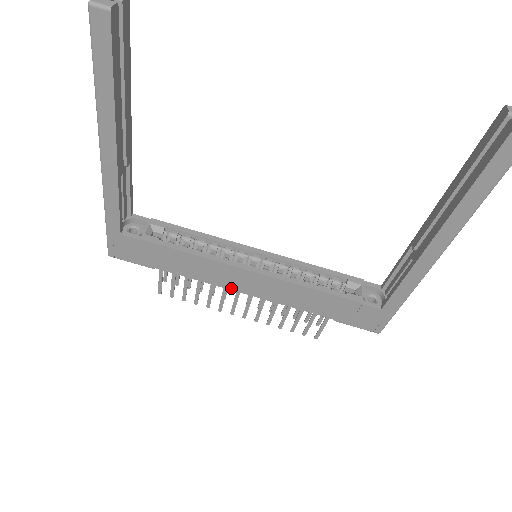
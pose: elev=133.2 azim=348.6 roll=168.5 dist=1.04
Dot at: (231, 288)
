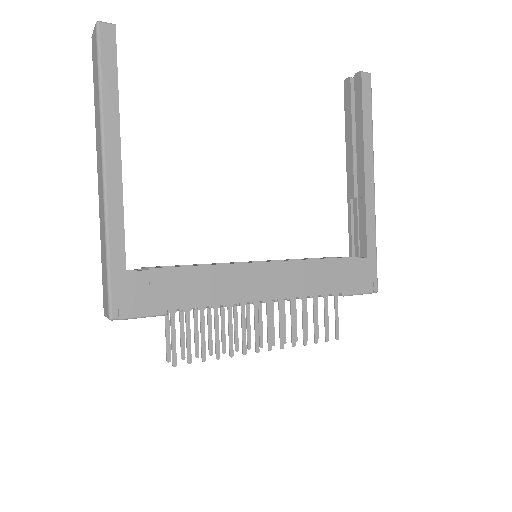
Dot at: (251, 299)
